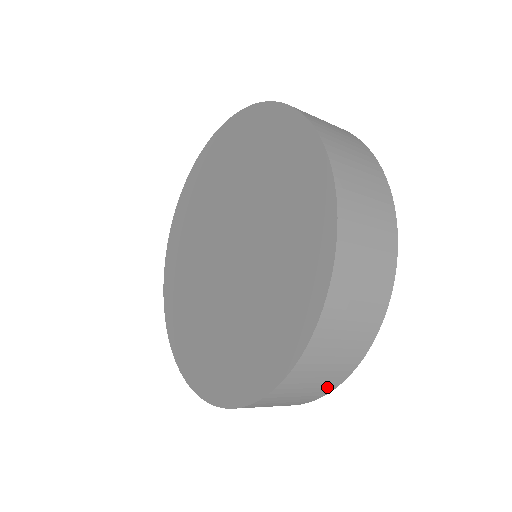
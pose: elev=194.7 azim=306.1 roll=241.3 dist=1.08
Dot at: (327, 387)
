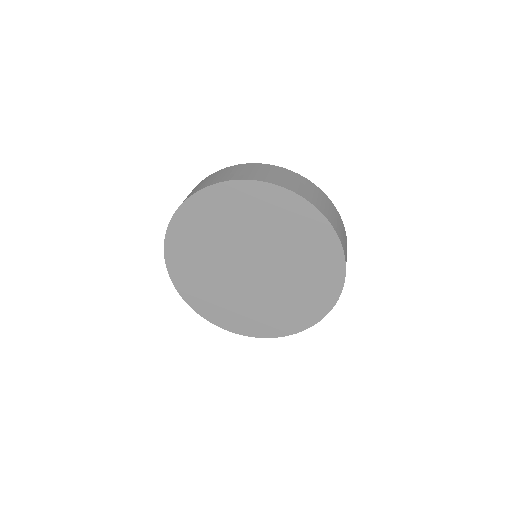
Dot at: occluded
